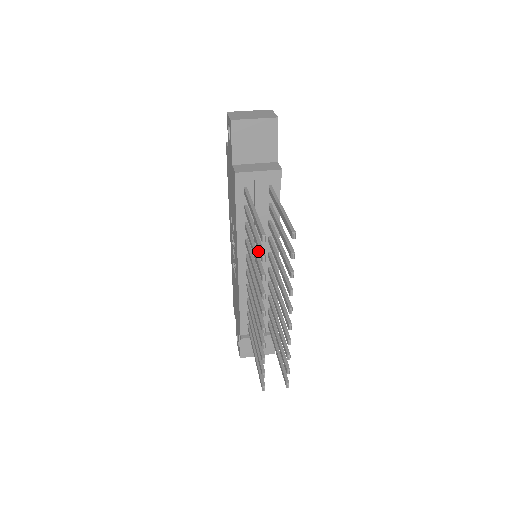
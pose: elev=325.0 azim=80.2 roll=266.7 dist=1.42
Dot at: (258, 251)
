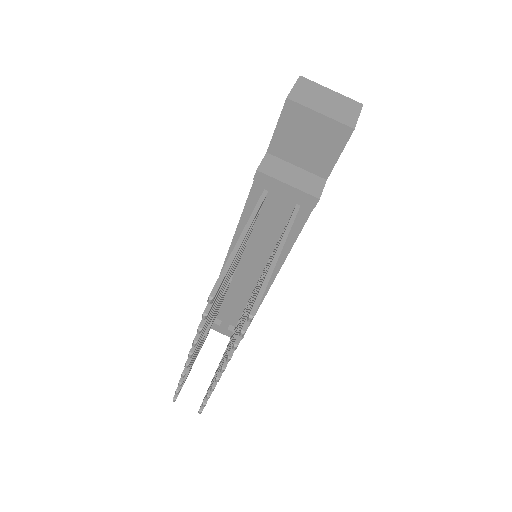
Dot at: occluded
